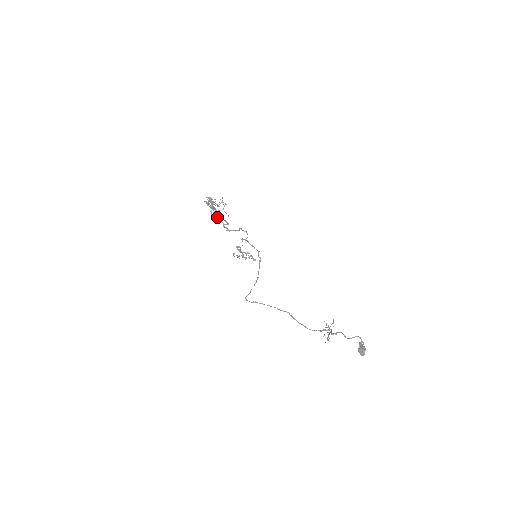
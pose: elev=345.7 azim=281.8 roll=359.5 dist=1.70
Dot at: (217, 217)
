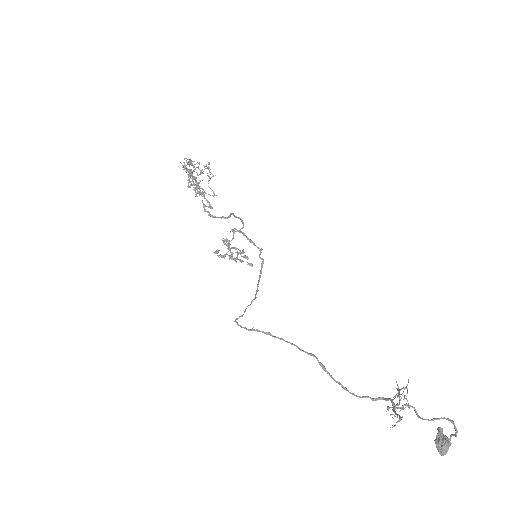
Dot at: occluded
